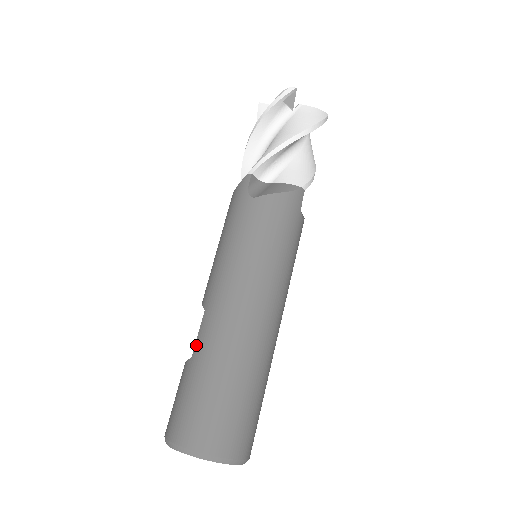
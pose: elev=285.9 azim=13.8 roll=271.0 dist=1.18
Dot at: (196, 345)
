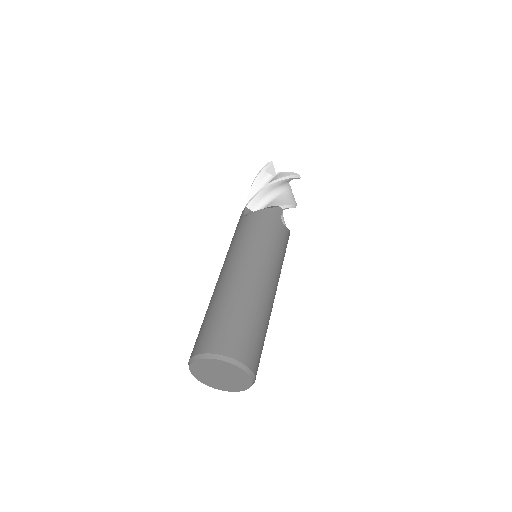
Dot at: (210, 301)
